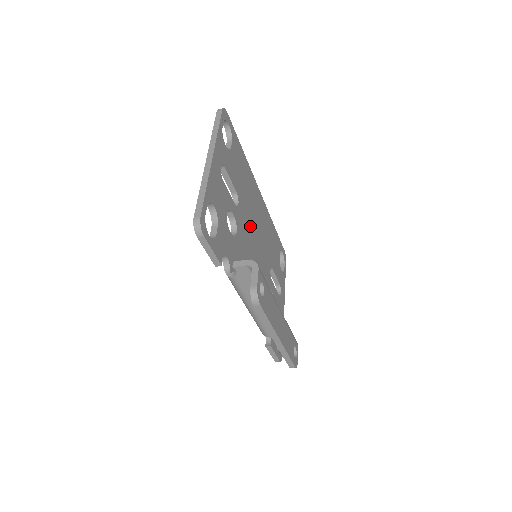
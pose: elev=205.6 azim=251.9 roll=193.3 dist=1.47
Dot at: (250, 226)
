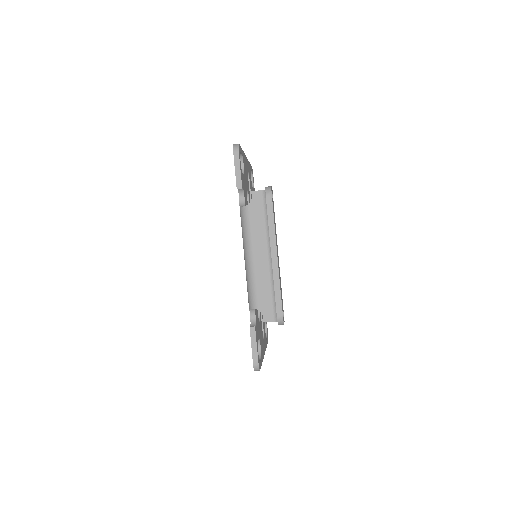
Dot at: occluded
